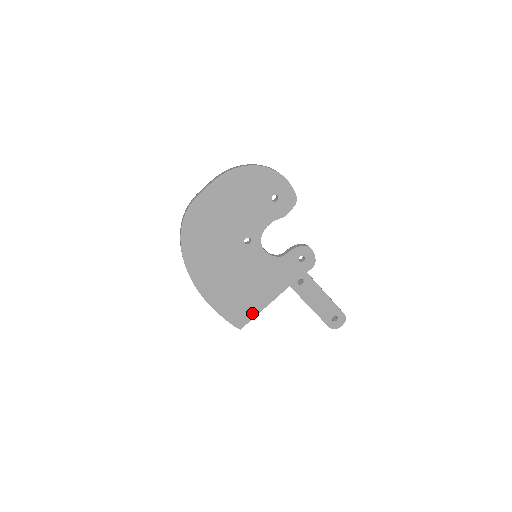
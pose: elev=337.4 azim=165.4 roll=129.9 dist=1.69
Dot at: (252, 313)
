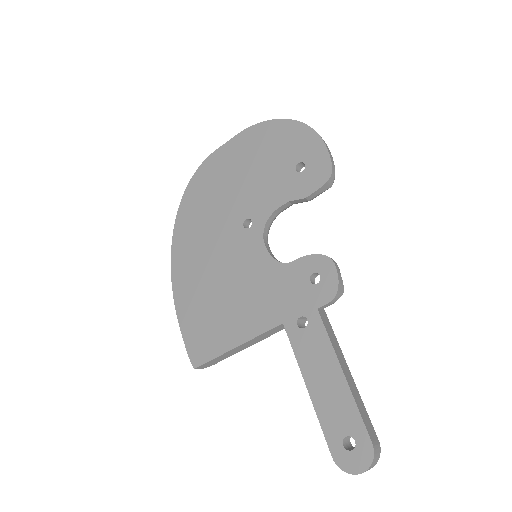
Dot at: (218, 347)
